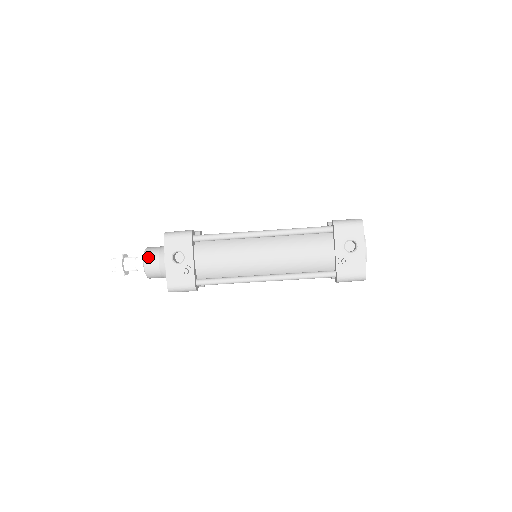
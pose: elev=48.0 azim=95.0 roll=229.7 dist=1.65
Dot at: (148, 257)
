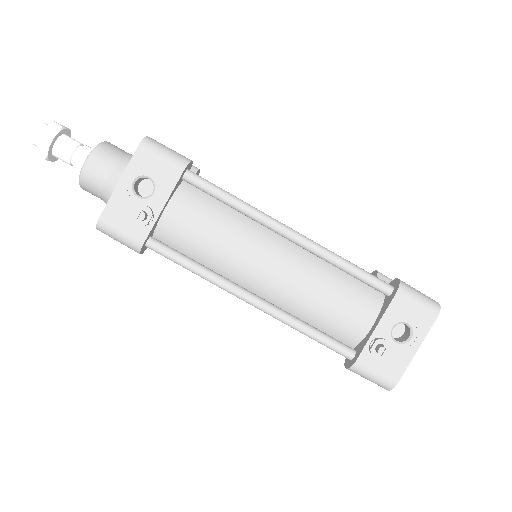
Dot at: (99, 156)
